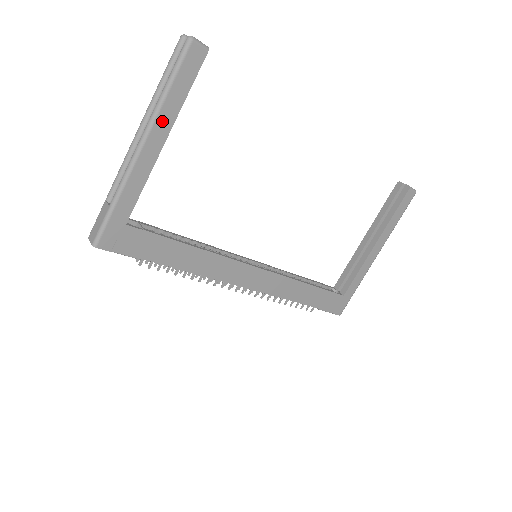
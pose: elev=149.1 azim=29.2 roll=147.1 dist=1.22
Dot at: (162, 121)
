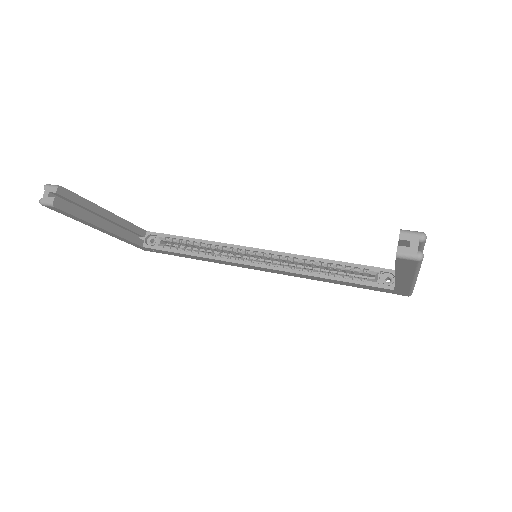
Dot at: (90, 225)
